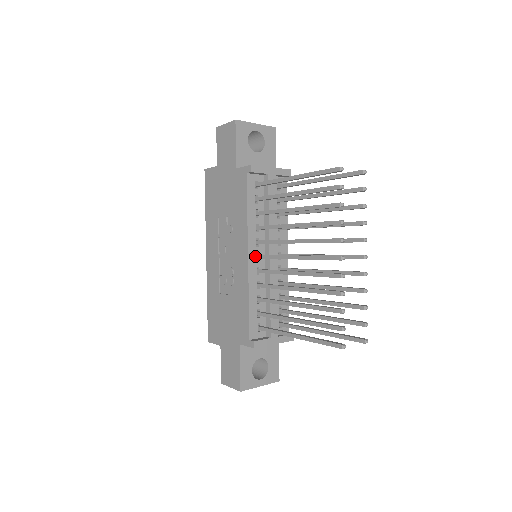
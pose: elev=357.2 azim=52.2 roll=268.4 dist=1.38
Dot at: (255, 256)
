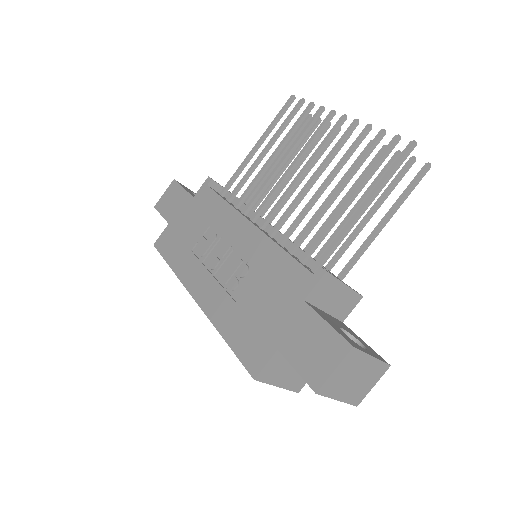
Dot at: (258, 227)
